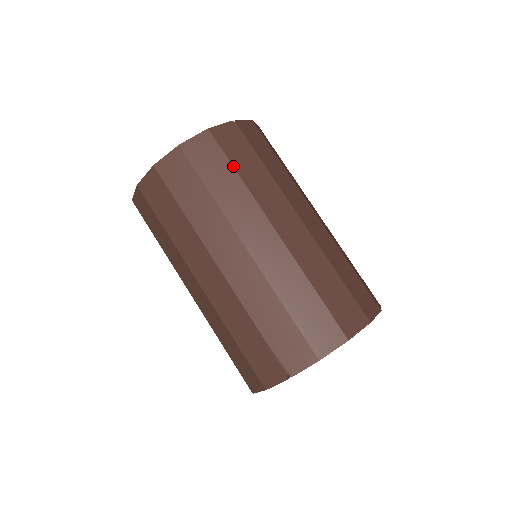
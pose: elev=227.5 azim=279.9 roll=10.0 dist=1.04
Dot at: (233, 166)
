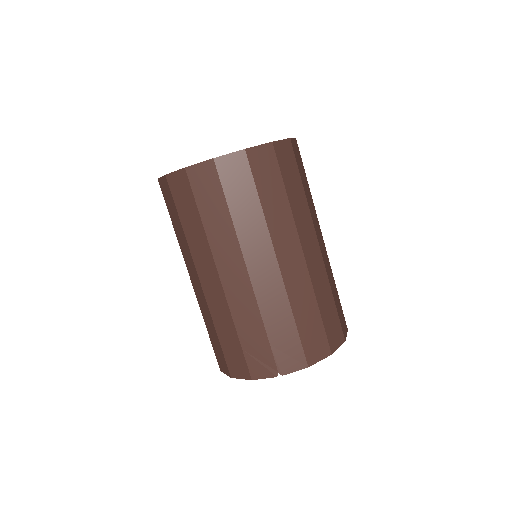
Dot at: (284, 184)
